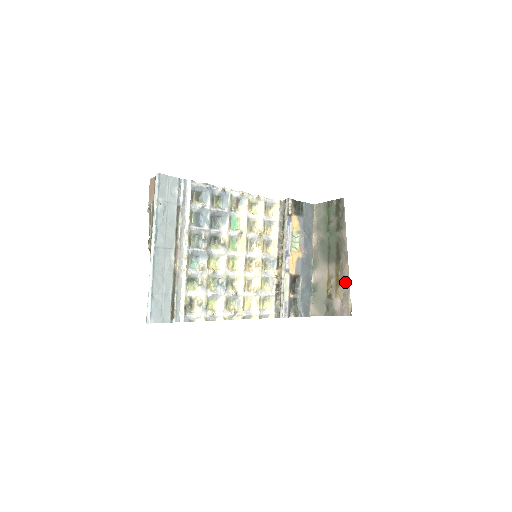
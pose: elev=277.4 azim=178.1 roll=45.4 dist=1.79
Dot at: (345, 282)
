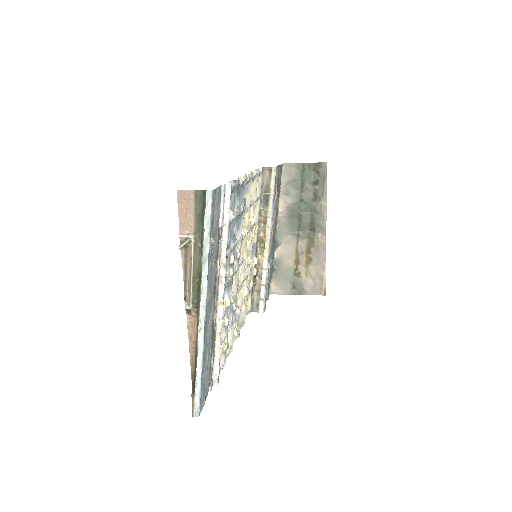
Dot at: (320, 261)
